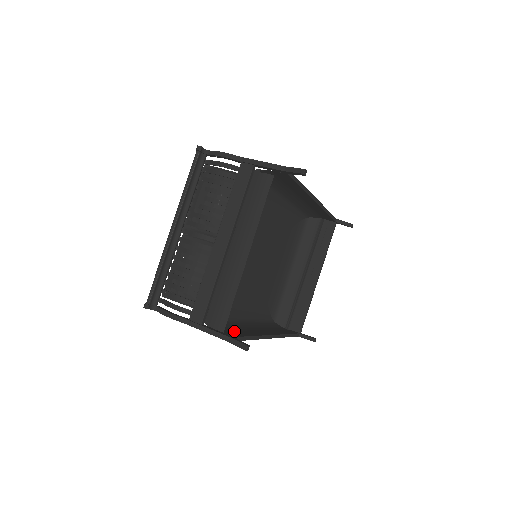
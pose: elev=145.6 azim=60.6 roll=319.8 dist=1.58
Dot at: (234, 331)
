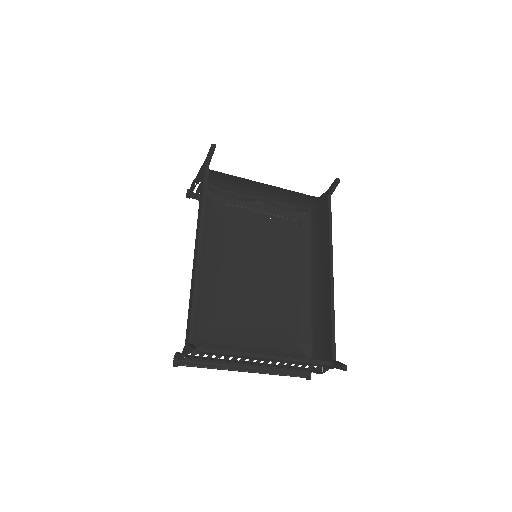
Dot at: occluded
